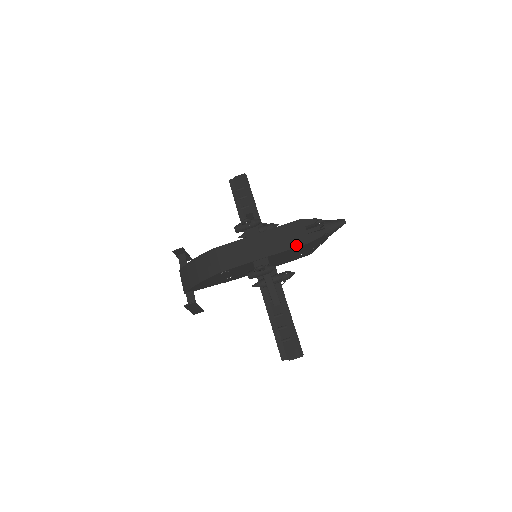
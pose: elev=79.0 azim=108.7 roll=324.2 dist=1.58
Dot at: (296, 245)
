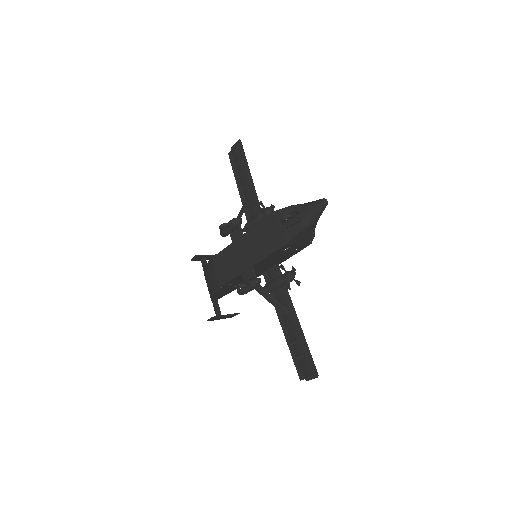
Dot at: (274, 249)
